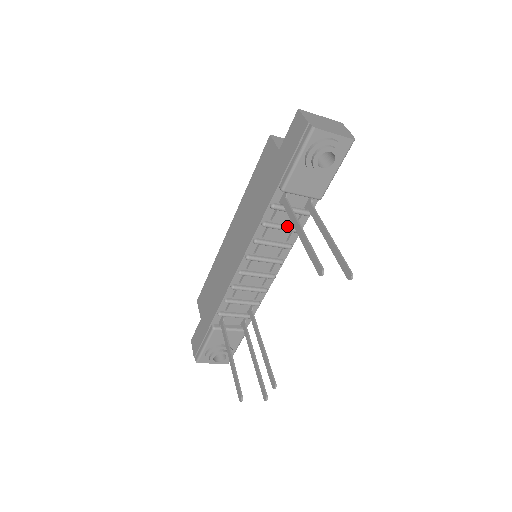
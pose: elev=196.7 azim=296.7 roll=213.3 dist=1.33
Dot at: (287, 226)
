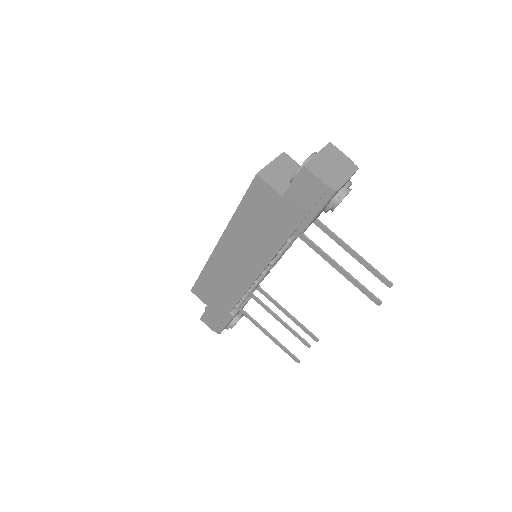
Dot at: occluded
